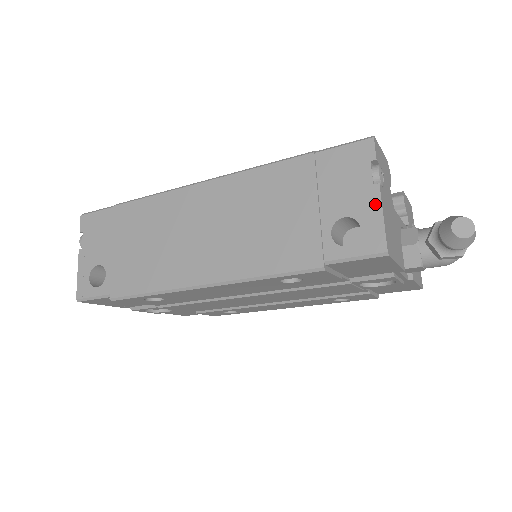
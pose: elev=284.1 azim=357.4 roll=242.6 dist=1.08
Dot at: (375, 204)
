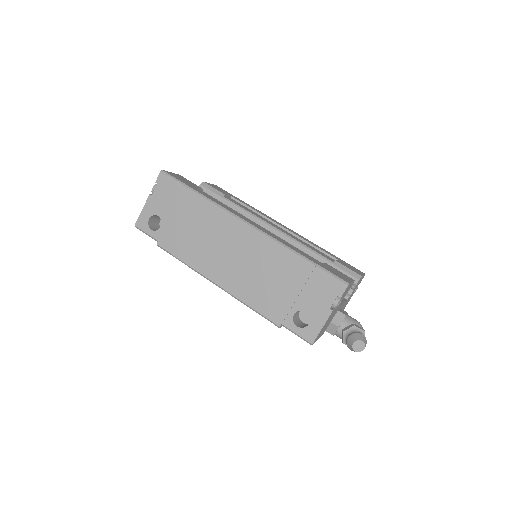
Dot at: (324, 319)
